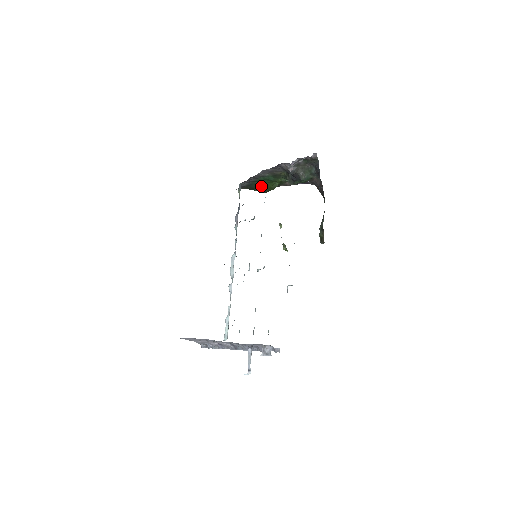
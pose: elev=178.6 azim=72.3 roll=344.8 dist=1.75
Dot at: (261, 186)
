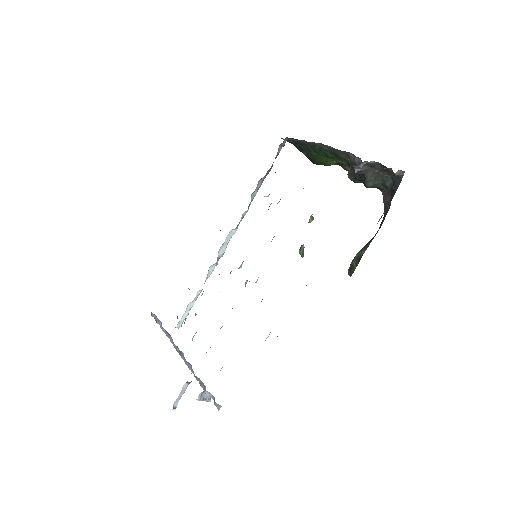
Dot at: (312, 154)
